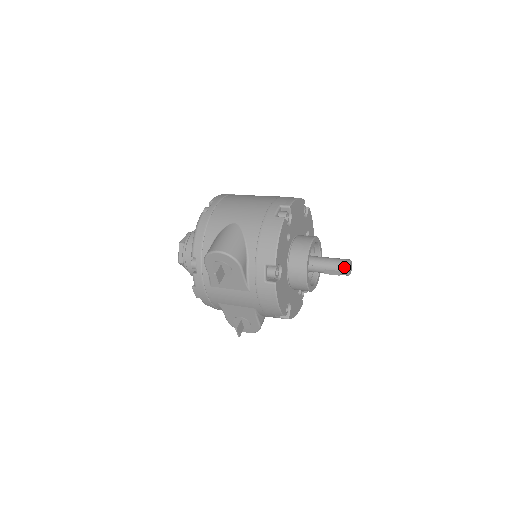
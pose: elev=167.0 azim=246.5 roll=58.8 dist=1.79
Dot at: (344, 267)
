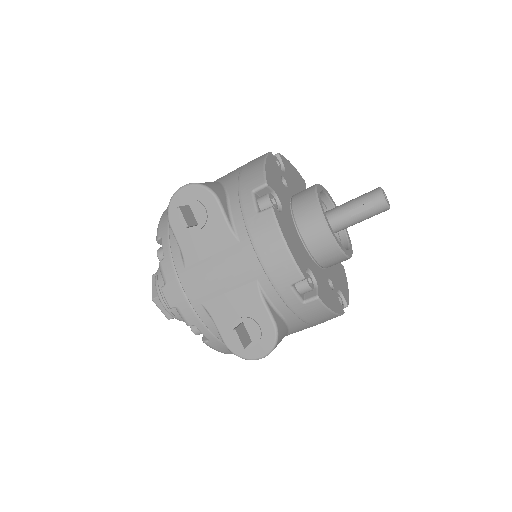
Dot at: (374, 193)
